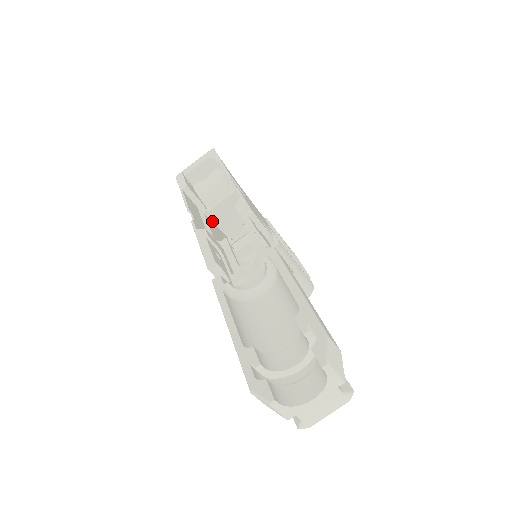
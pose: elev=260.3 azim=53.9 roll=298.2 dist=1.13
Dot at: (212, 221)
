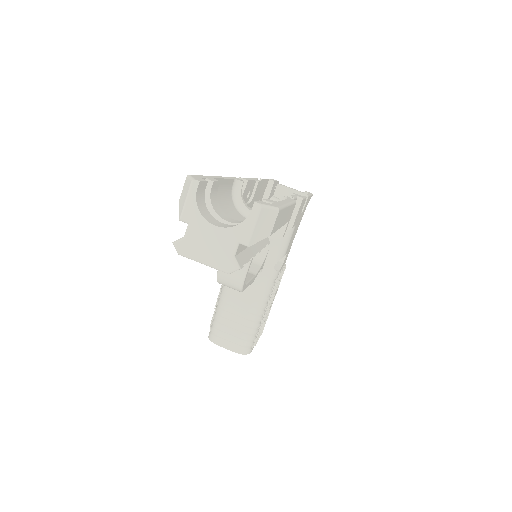
Dot at: occluded
